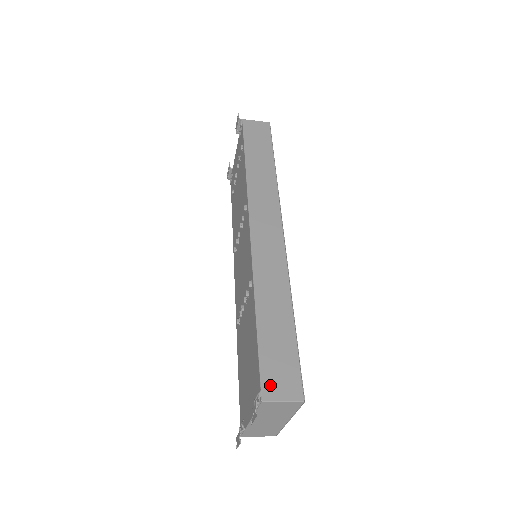
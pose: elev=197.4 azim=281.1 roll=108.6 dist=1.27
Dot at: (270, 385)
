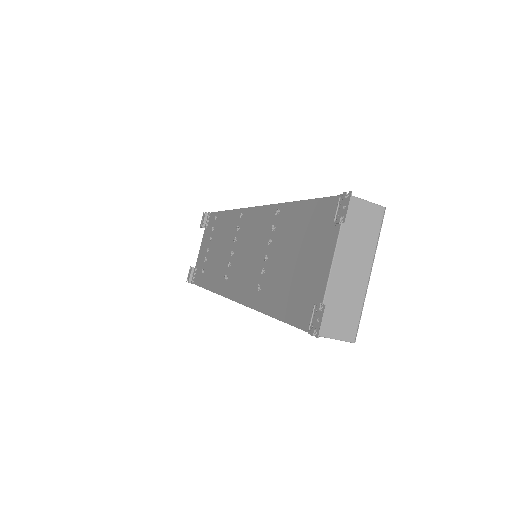
Dot at: occluded
